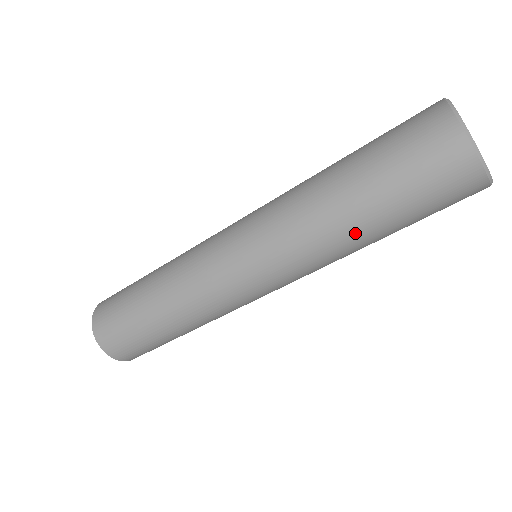
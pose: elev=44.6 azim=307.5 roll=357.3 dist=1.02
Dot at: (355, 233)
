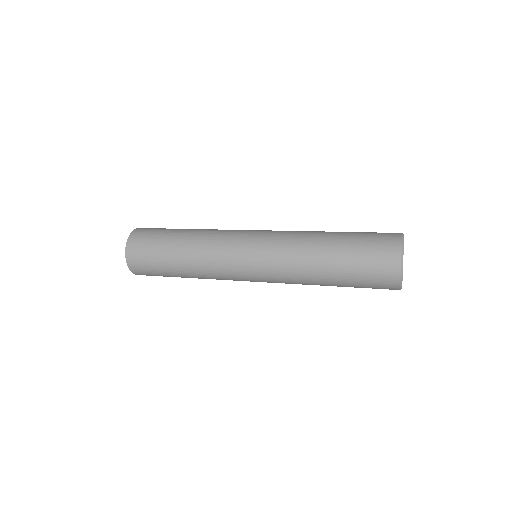
Dot at: occluded
